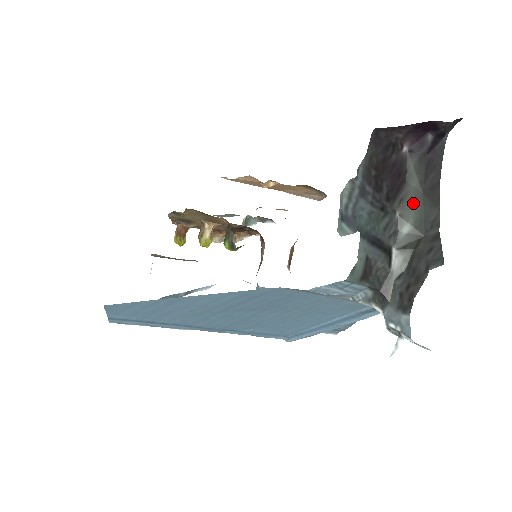
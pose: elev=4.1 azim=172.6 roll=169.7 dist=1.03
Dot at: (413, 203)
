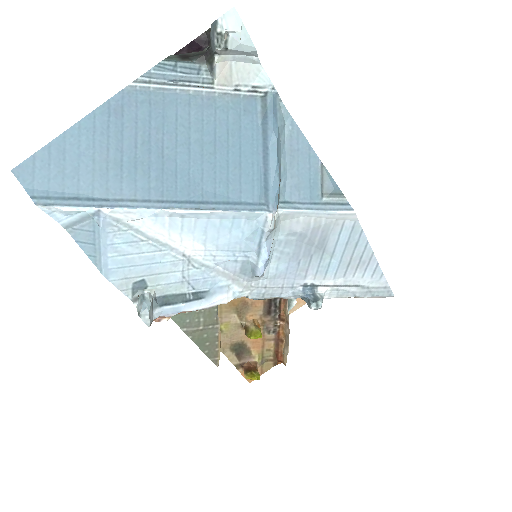
Dot at: occluded
